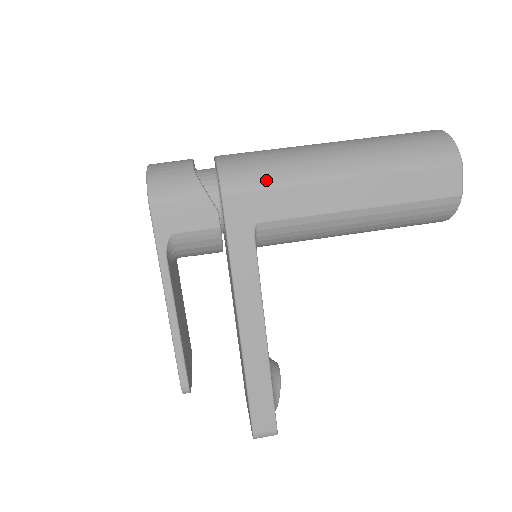
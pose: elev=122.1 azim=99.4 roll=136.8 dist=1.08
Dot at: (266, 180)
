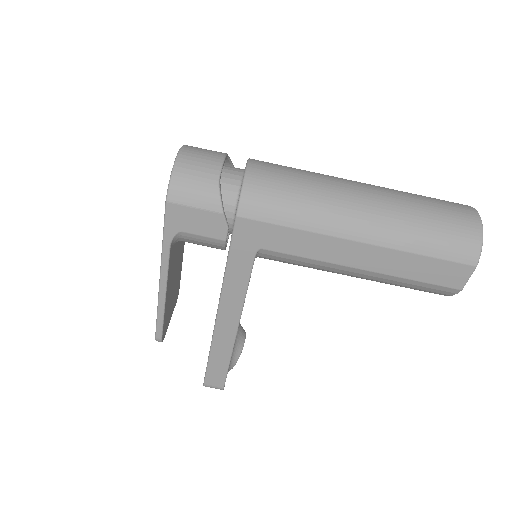
Dot at: (283, 217)
